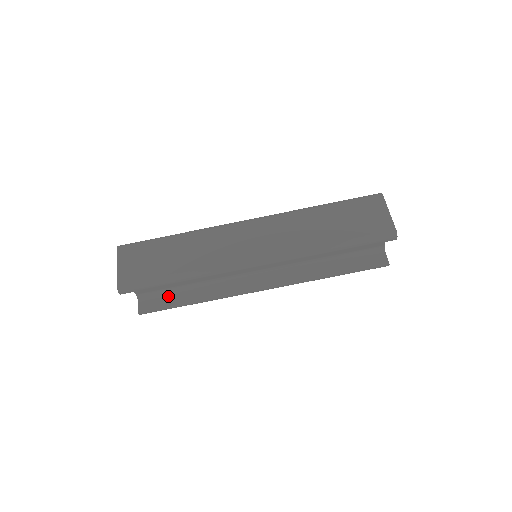
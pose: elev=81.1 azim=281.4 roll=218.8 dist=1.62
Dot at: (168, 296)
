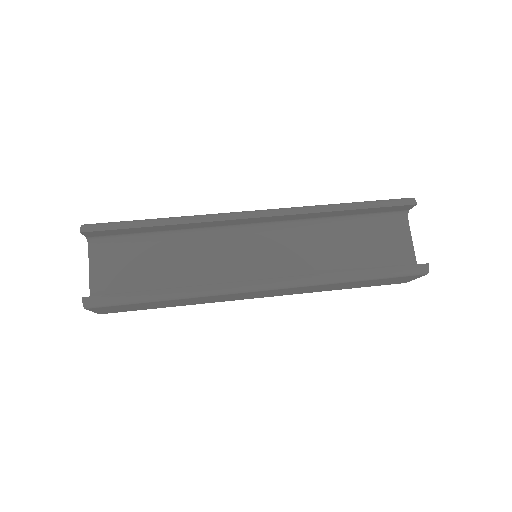
Dot at: occluded
